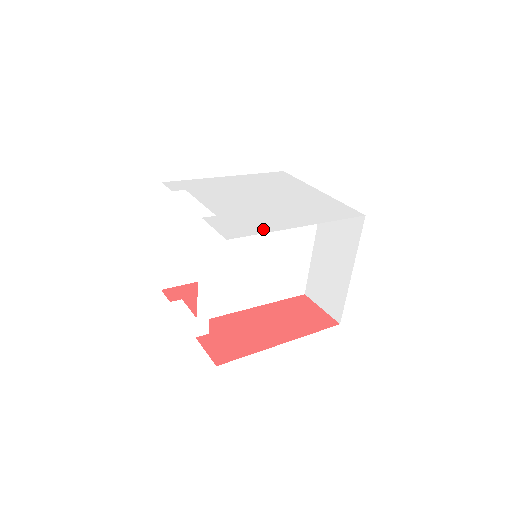
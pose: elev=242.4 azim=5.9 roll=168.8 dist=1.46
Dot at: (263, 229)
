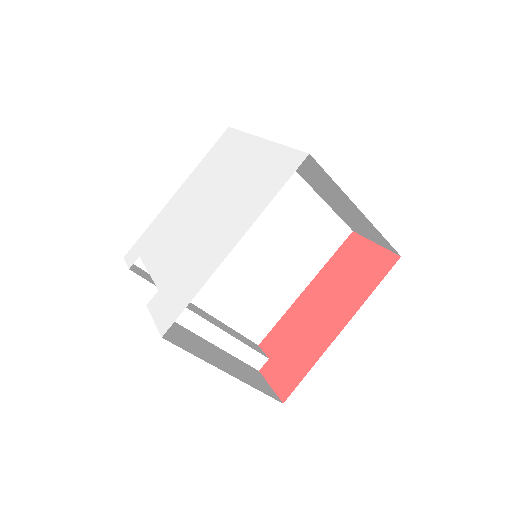
Dot at: (195, 286)
